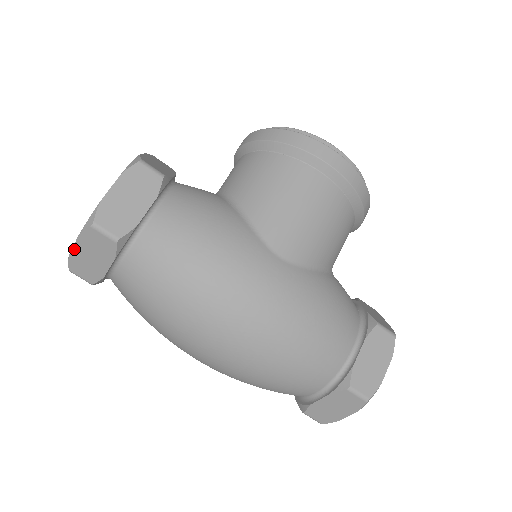
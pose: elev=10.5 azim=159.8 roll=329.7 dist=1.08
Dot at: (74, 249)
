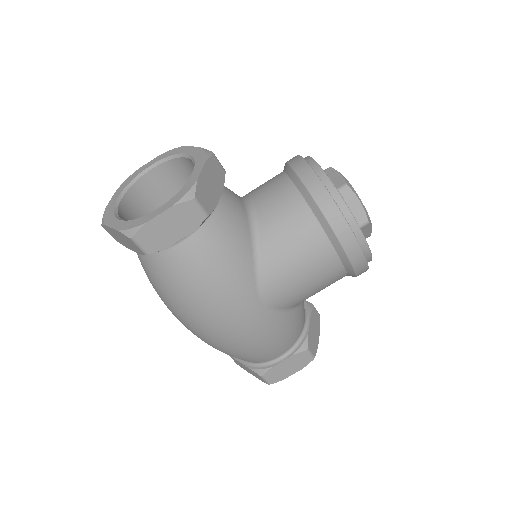
Dot at: (111, 228)
